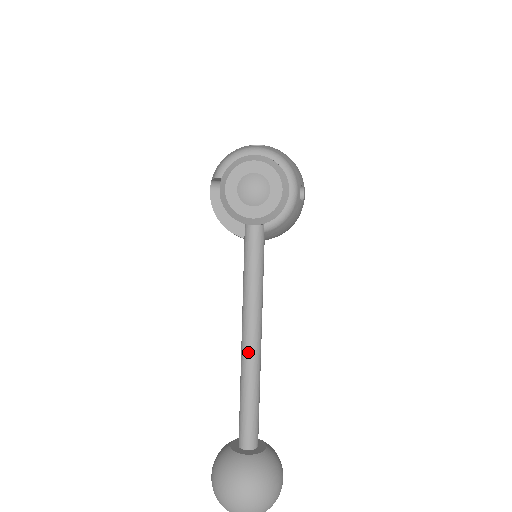
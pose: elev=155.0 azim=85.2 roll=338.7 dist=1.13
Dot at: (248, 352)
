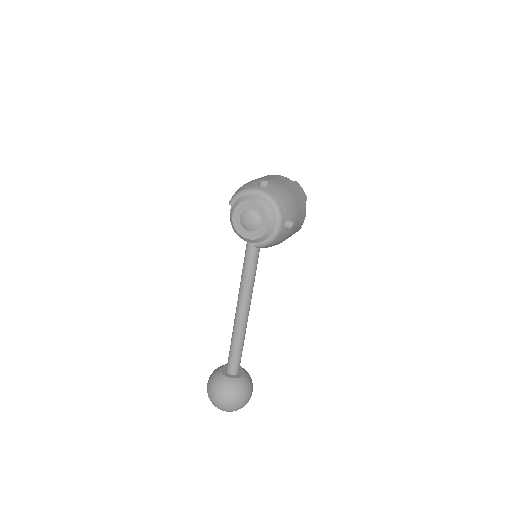
Dot at: (238, 318)
